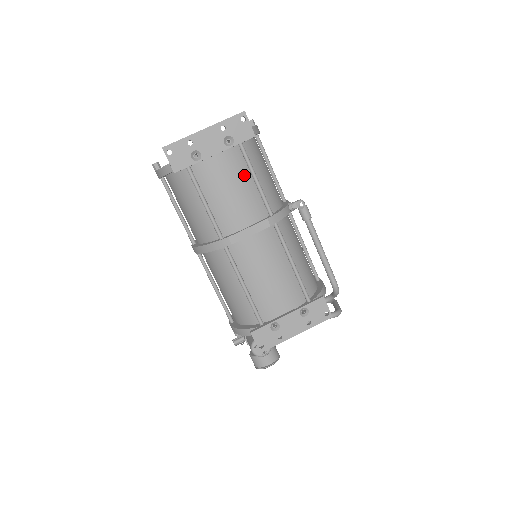
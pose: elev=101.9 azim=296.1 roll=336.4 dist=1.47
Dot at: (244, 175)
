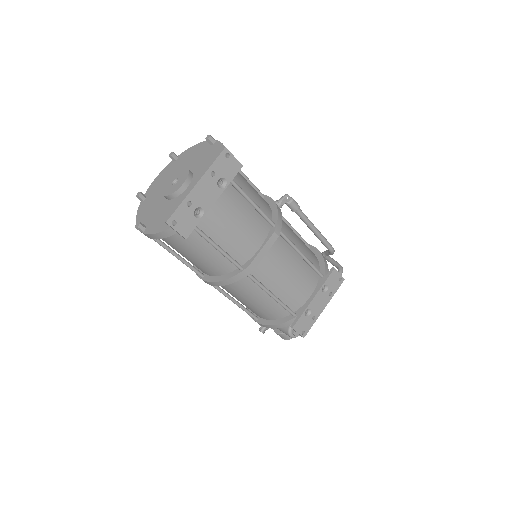
Dot at: (240, 204)
